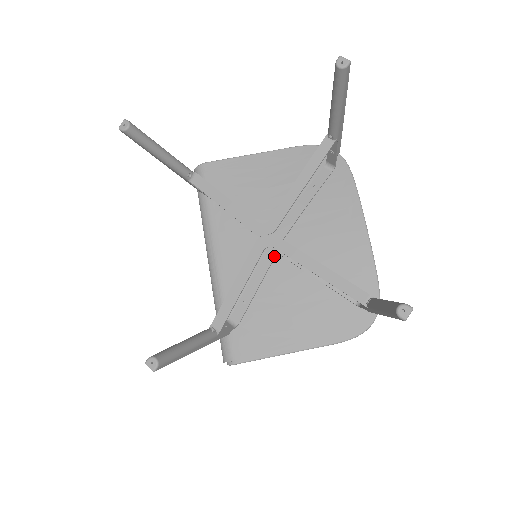
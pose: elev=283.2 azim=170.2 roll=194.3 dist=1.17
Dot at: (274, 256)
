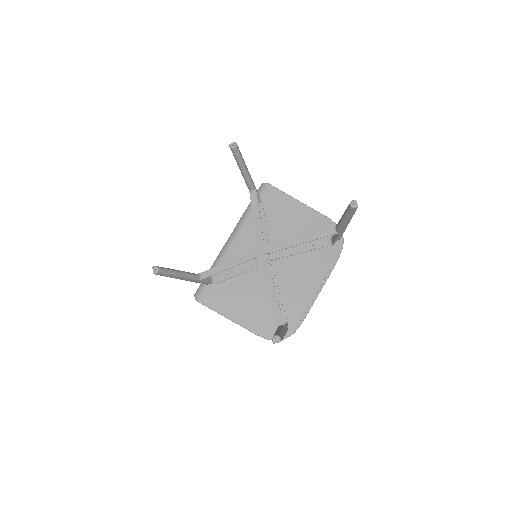
Dot at: occluded
